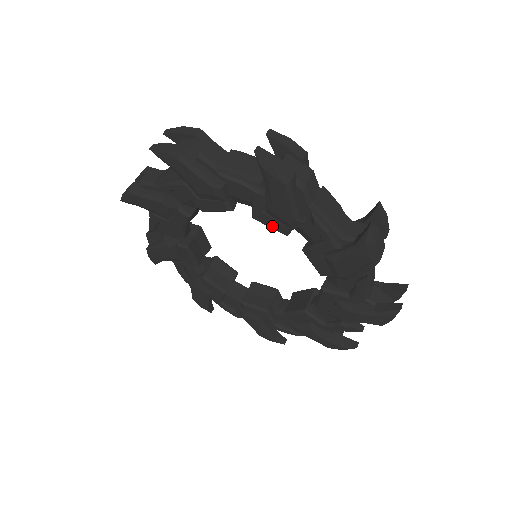
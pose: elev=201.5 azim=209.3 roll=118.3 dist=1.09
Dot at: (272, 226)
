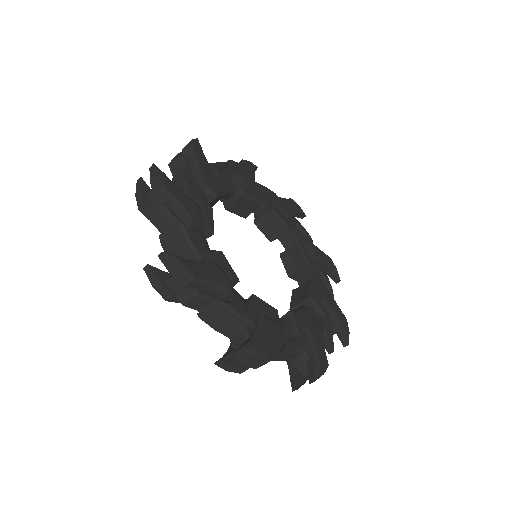
Dot at: occluded
